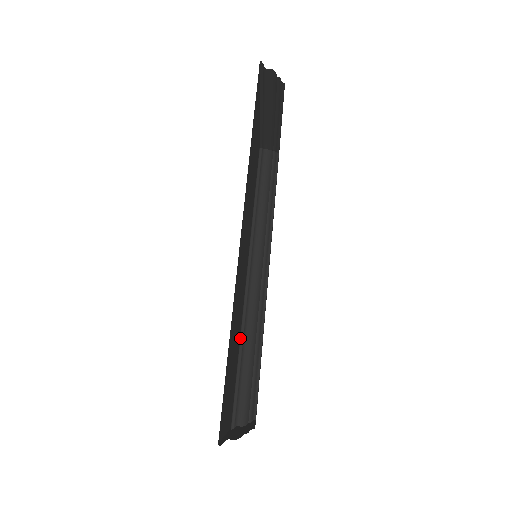
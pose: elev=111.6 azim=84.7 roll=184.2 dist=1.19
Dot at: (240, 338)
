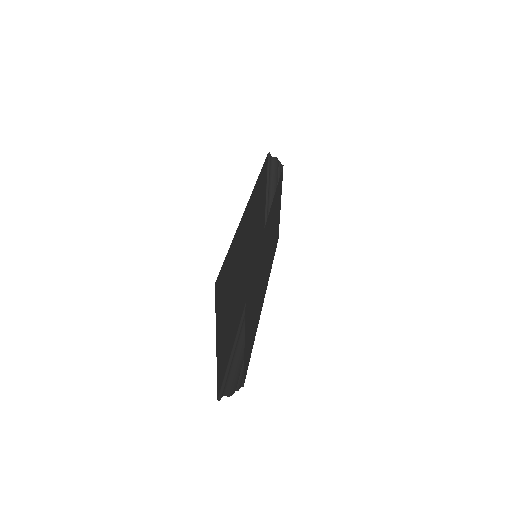
Dot at: (235, 338)
